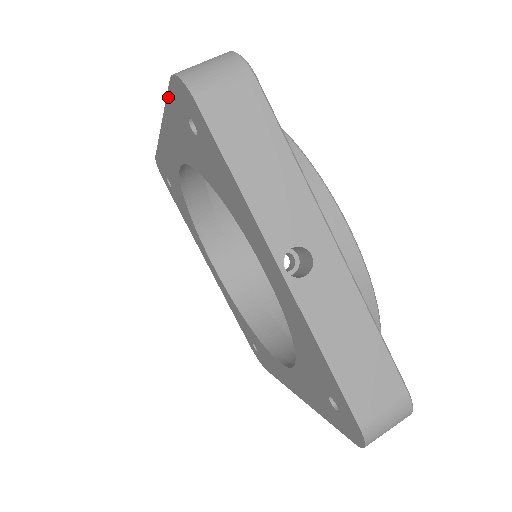
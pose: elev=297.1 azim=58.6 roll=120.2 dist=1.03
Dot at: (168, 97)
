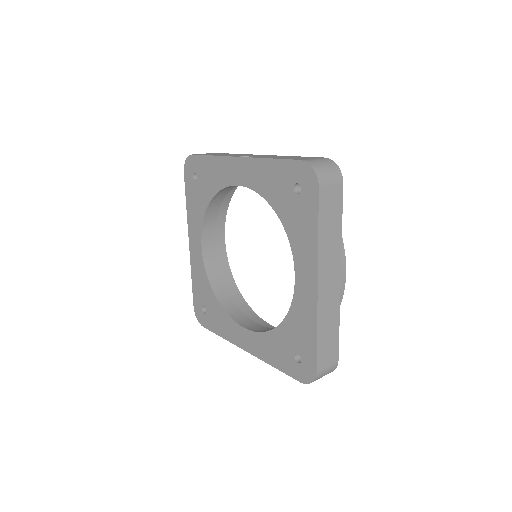
Dot at: (186, 192)
